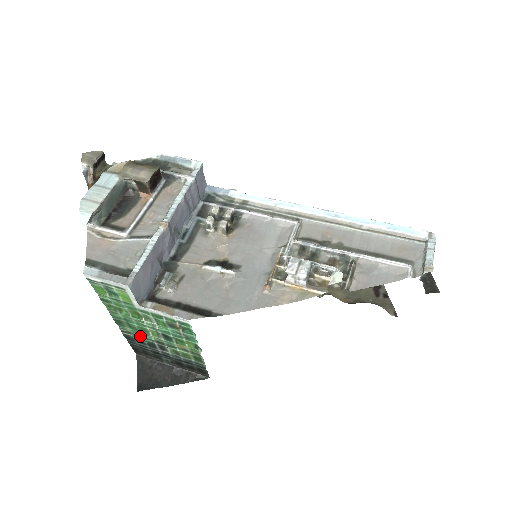
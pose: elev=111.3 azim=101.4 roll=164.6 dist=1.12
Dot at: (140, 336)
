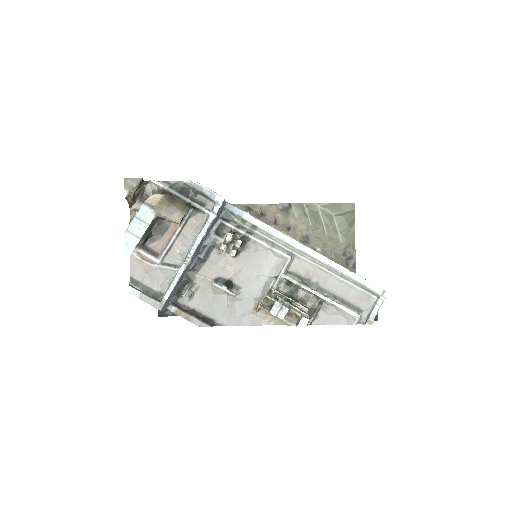
Dot at: occluded
